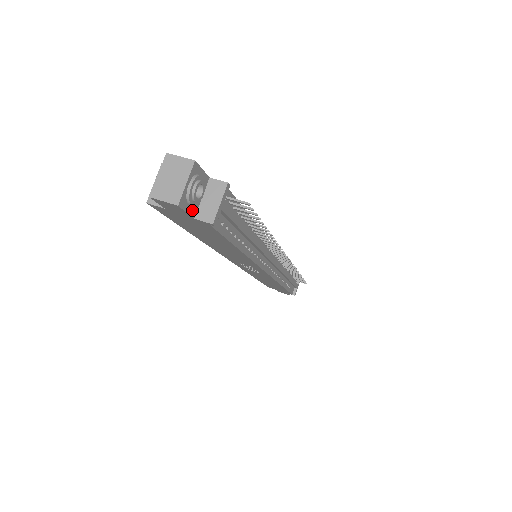
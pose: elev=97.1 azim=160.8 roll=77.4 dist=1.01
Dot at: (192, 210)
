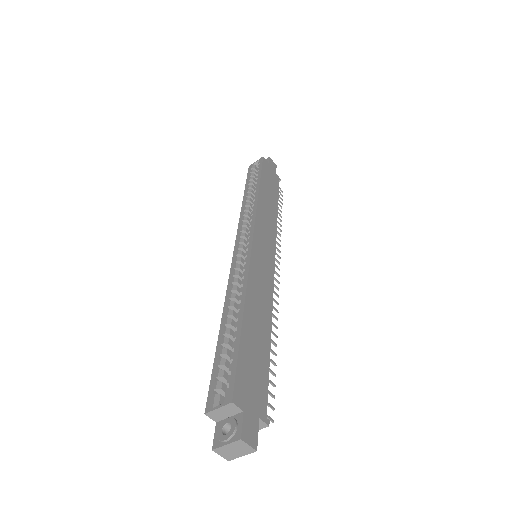
Dot at: occluded
